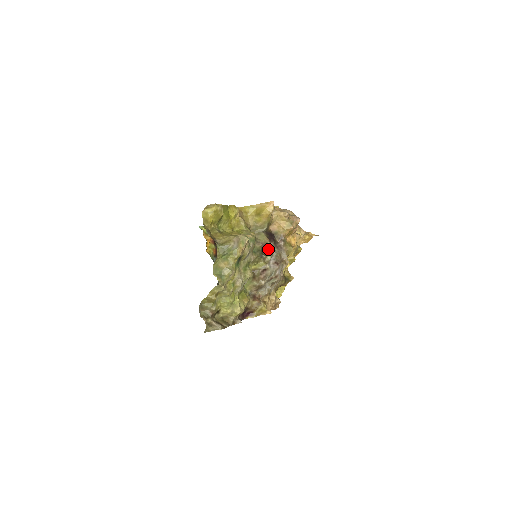
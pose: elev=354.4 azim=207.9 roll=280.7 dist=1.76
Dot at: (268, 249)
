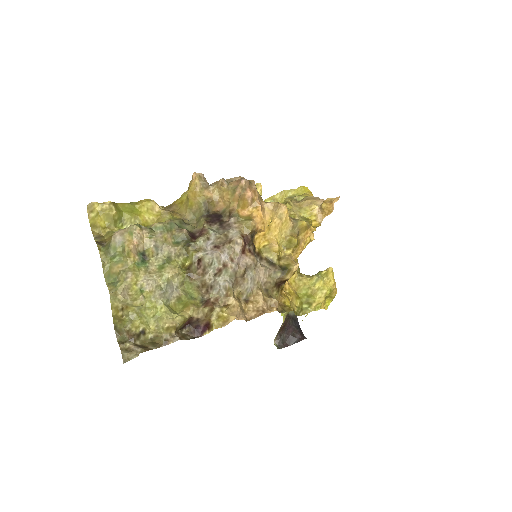
Dot at: (202, 233)
